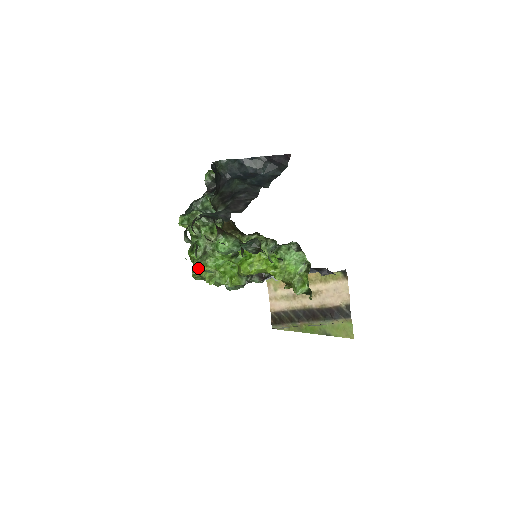
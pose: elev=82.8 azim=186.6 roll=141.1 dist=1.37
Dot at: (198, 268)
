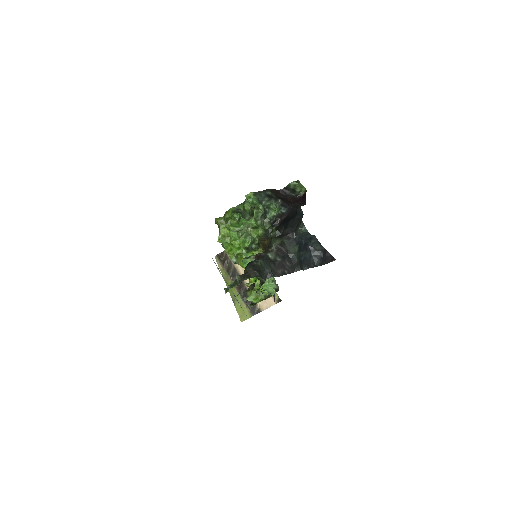
Dot at: (224, 223)
